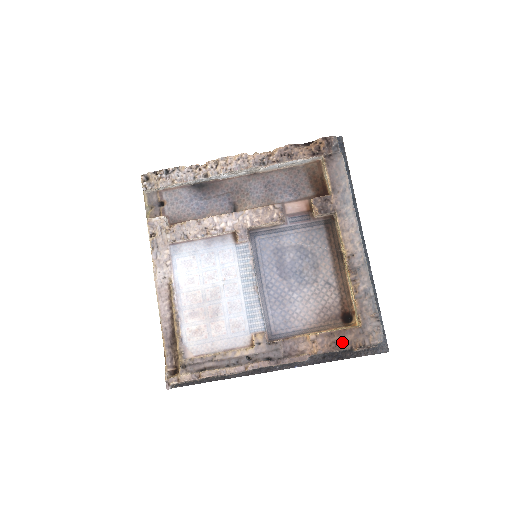
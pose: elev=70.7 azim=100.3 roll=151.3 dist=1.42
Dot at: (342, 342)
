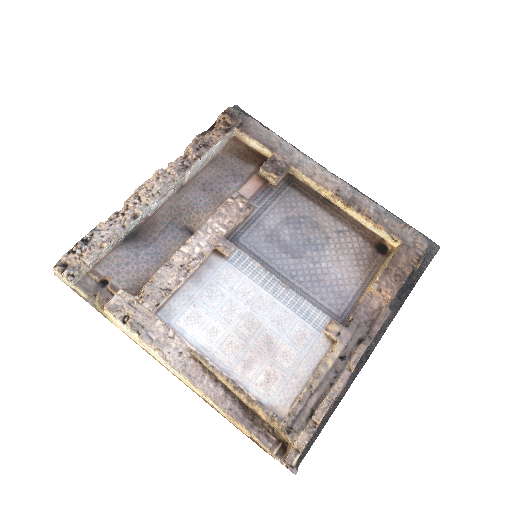
Dot at: (402, 269)
